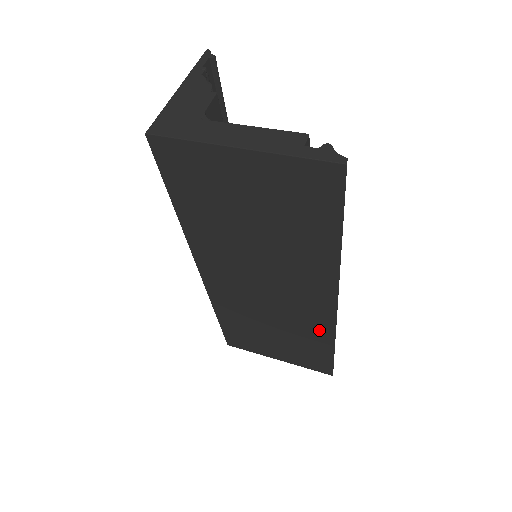
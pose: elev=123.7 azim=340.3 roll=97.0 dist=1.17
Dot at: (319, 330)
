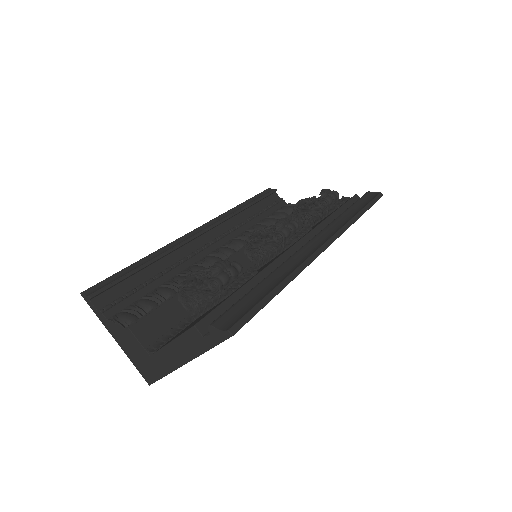
Dot at: occluded
